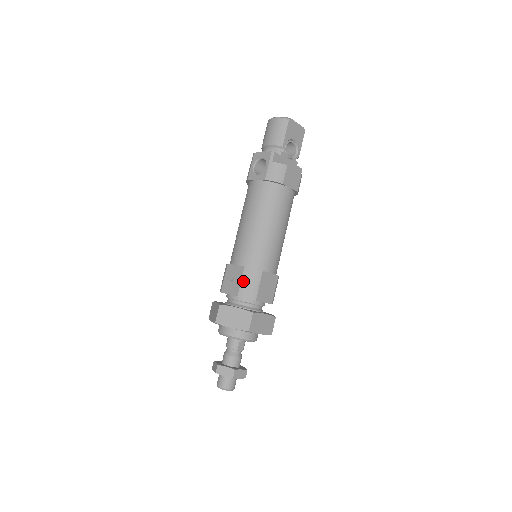
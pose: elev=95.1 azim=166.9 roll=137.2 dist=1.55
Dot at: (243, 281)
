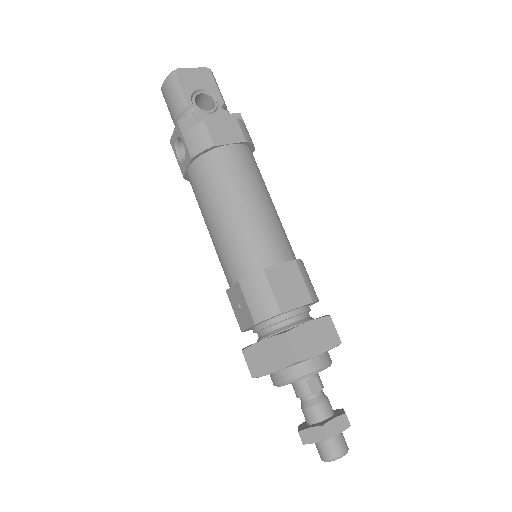
Dot at: (248, 300)
